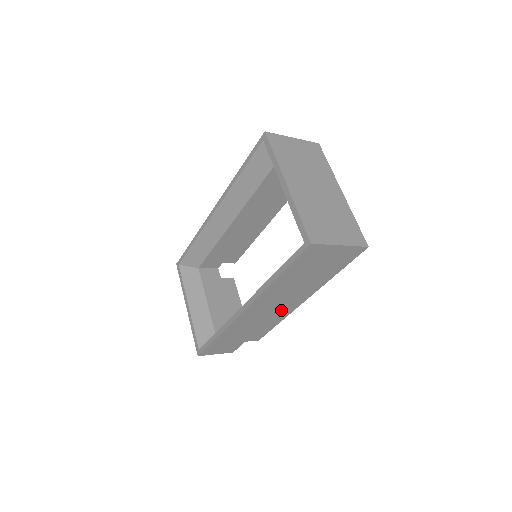
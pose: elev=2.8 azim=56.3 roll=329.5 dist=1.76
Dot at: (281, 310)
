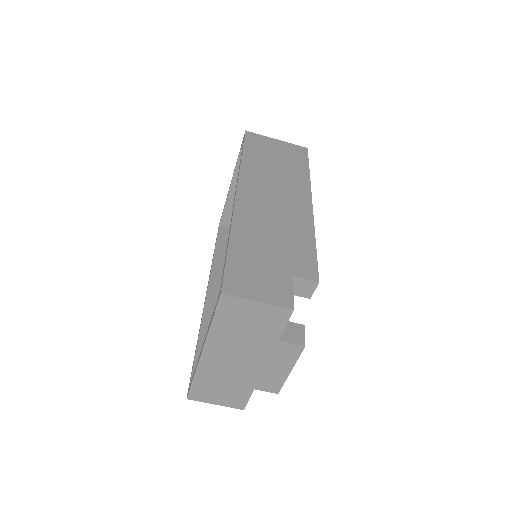
Dot at: (292, 210)
